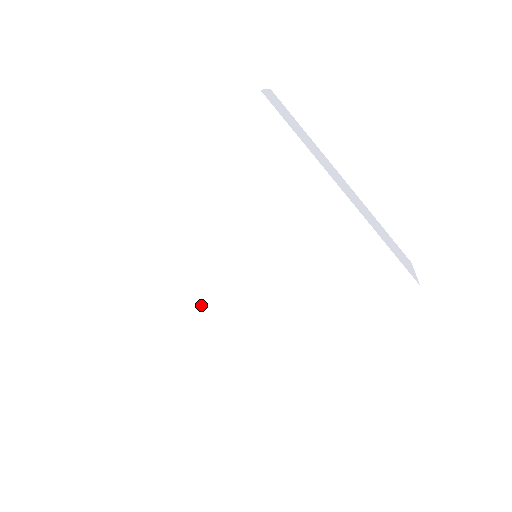
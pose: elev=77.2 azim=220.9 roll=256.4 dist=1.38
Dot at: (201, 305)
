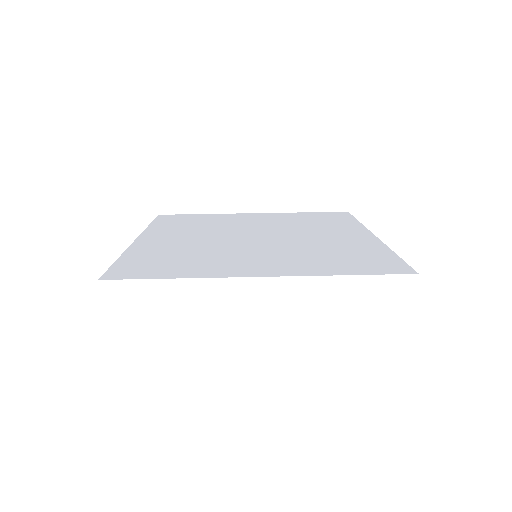
Dot at: (260, 259)
